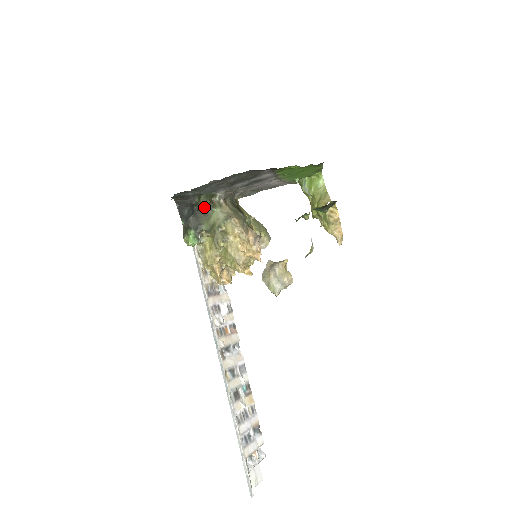
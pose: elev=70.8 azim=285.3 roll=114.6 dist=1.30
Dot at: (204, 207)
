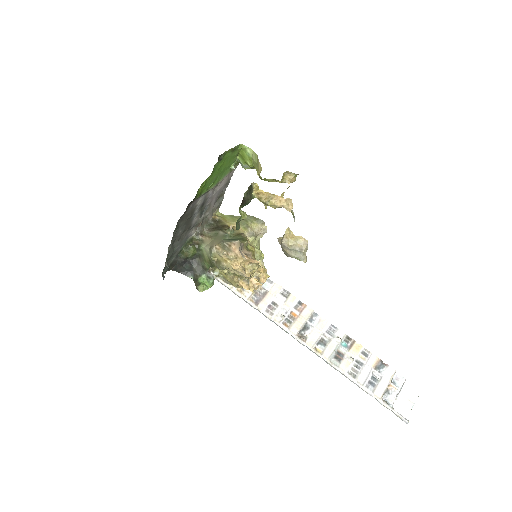
Dot at: (193, 253)
